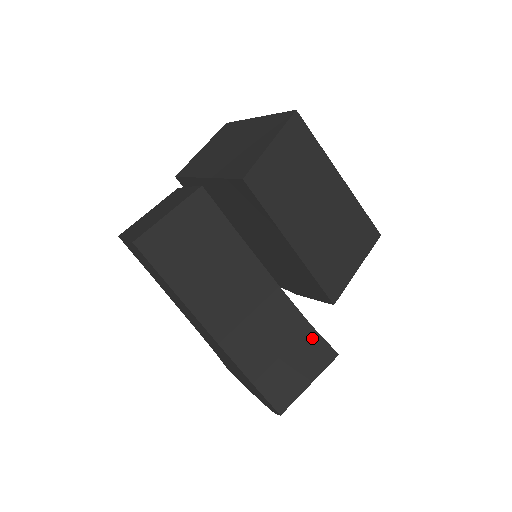
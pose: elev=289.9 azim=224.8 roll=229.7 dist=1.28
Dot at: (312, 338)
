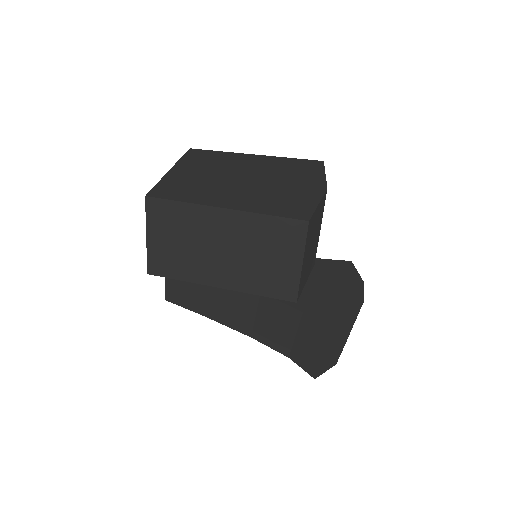
Dot at: (308, 322)
